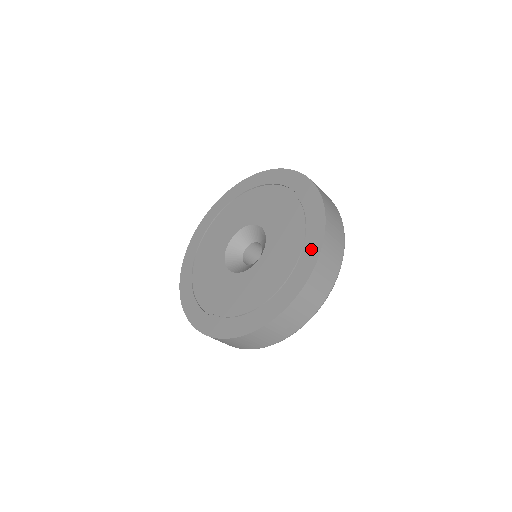
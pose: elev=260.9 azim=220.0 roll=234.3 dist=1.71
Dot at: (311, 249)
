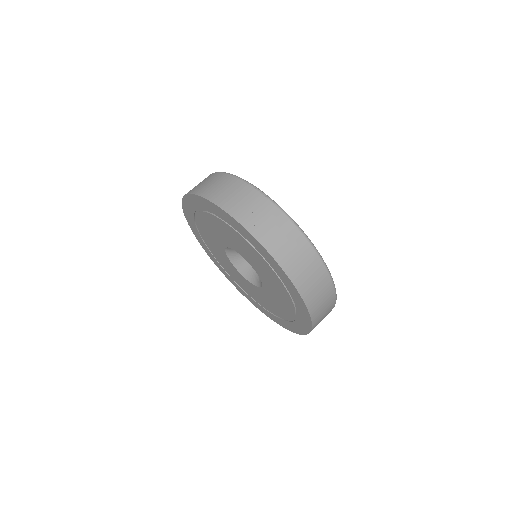
Dot at: (297, 300)
